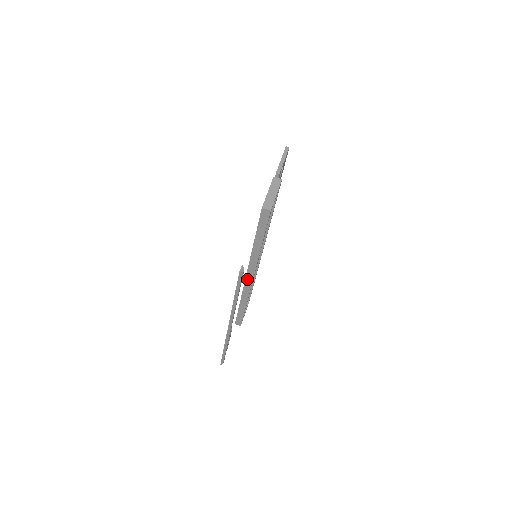
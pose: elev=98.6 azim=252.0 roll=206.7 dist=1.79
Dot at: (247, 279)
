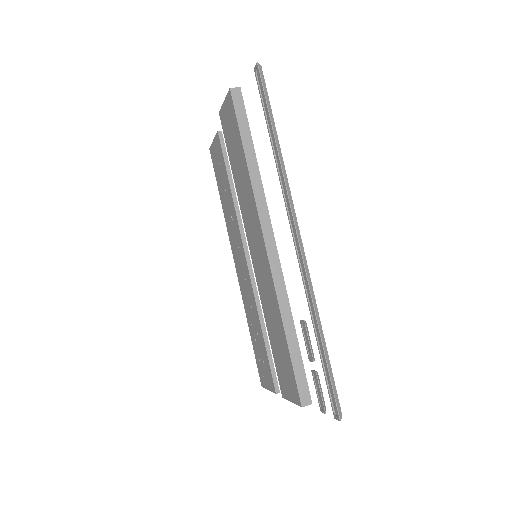
Dot at: (268, 246)
